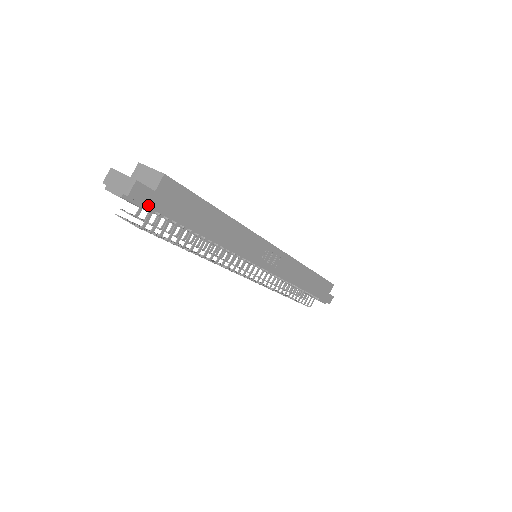
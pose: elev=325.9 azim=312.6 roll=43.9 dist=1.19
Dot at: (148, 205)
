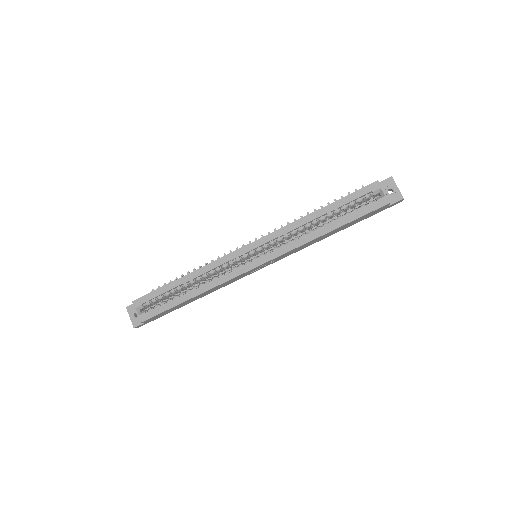
Dot at: occluded
